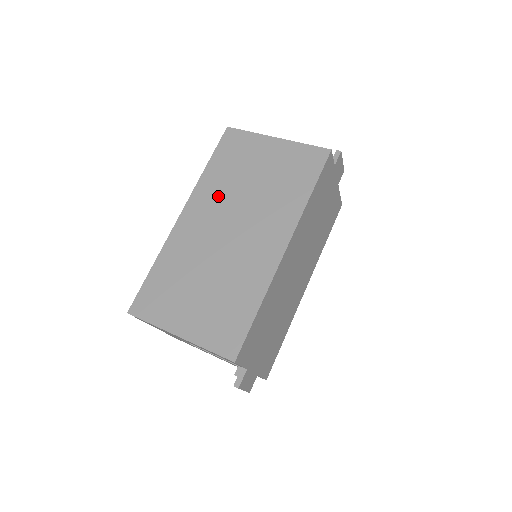
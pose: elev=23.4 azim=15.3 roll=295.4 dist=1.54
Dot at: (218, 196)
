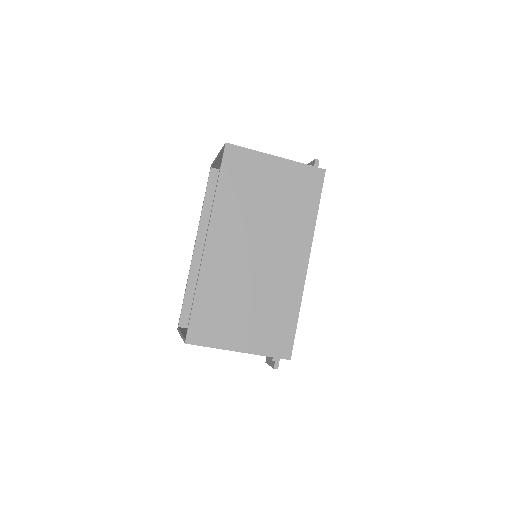
Dot at: (238, 220)
